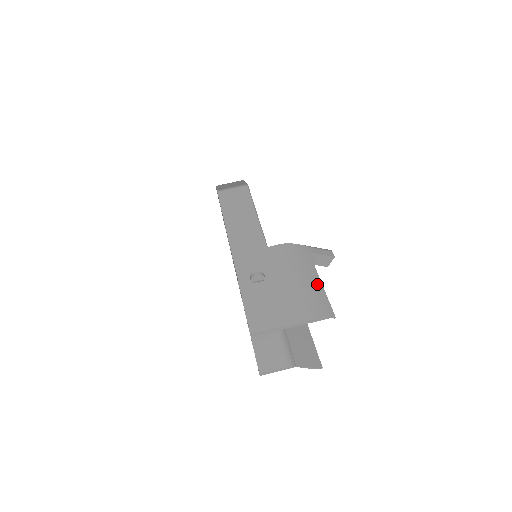
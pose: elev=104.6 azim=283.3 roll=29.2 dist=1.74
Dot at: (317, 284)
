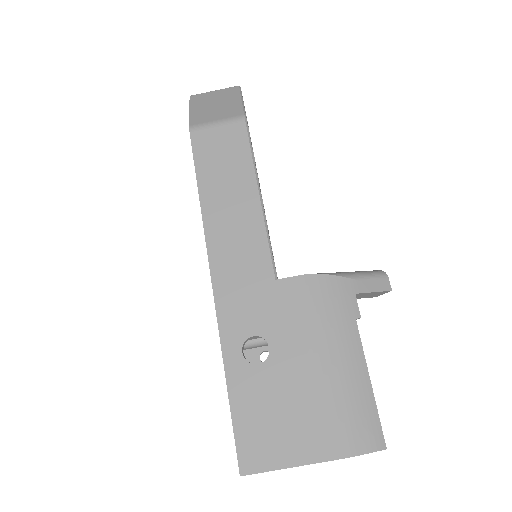
Dot at: (359, 372)
